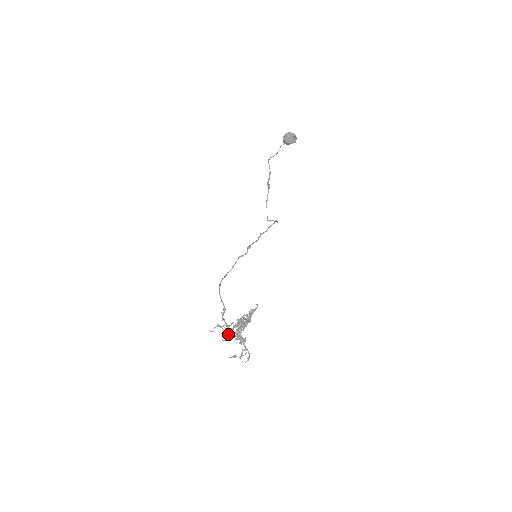
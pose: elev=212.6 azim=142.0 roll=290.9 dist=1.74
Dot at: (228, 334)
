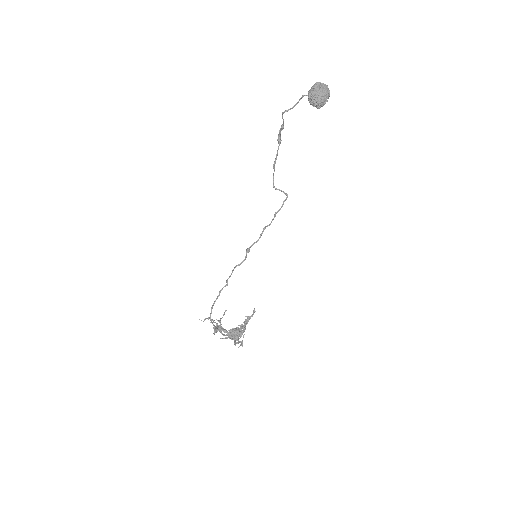
Dot at: occluded
